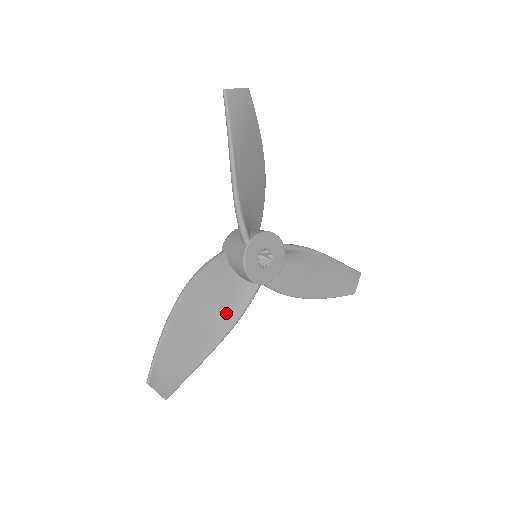
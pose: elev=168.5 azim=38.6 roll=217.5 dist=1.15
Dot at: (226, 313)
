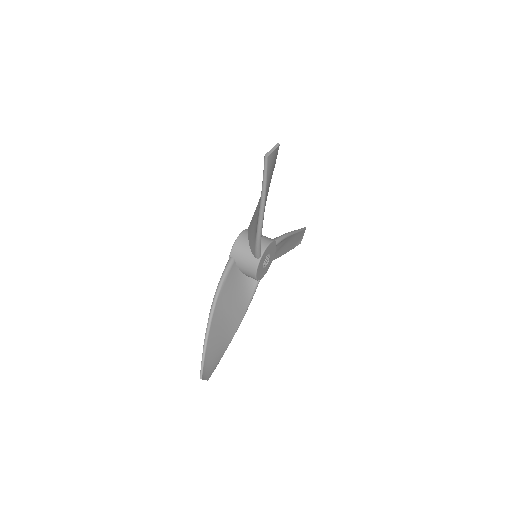
Dot at: (240, 308)
